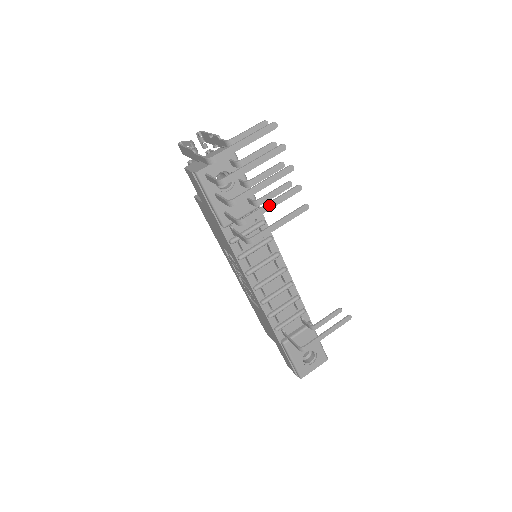
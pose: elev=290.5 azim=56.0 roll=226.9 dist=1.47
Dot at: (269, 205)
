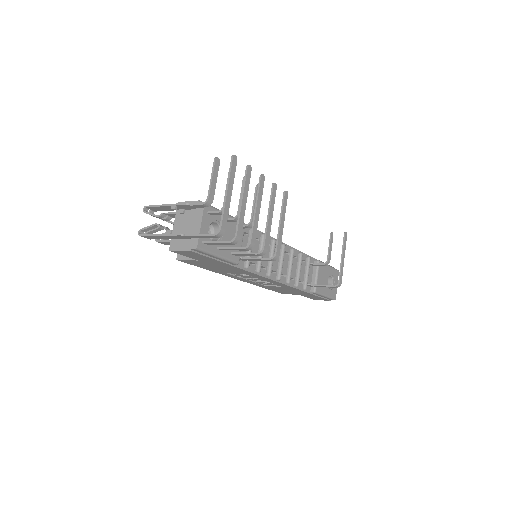
Dot at: (269, 220)
